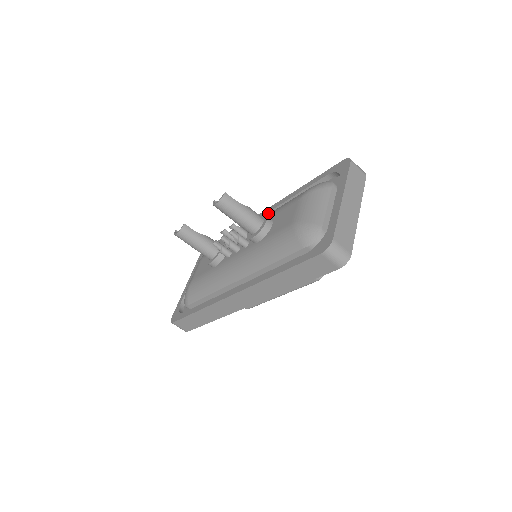
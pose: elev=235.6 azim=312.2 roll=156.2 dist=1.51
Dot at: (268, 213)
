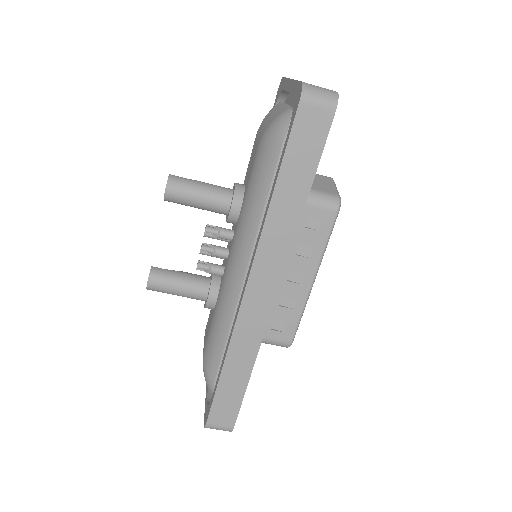
Dot at: occluded
